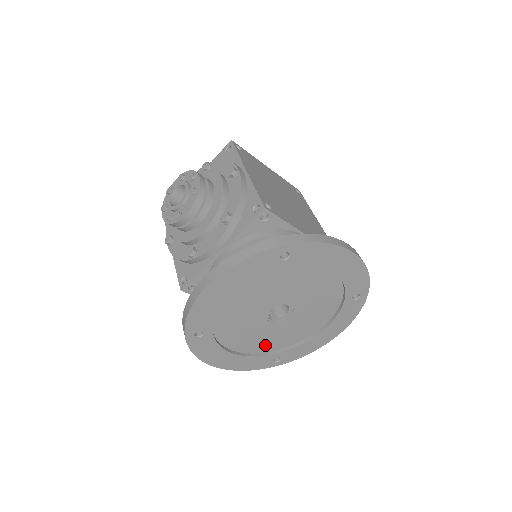
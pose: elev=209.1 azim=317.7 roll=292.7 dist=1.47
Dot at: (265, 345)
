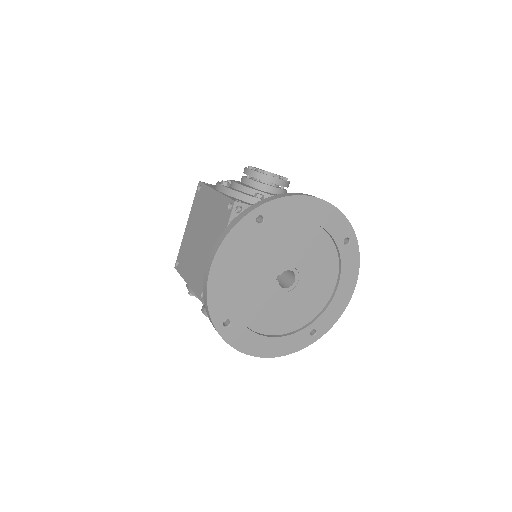
Dot at: (243, 297)
